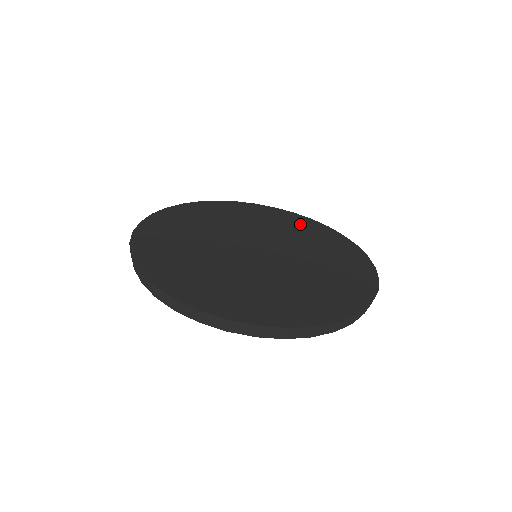
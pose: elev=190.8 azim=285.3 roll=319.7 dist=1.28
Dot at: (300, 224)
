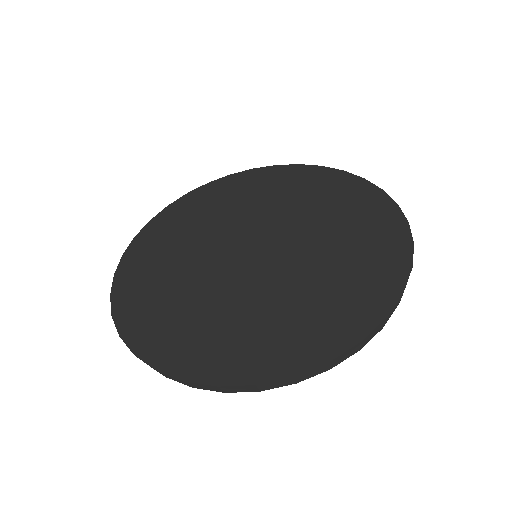
Dot at: (340, 192)
